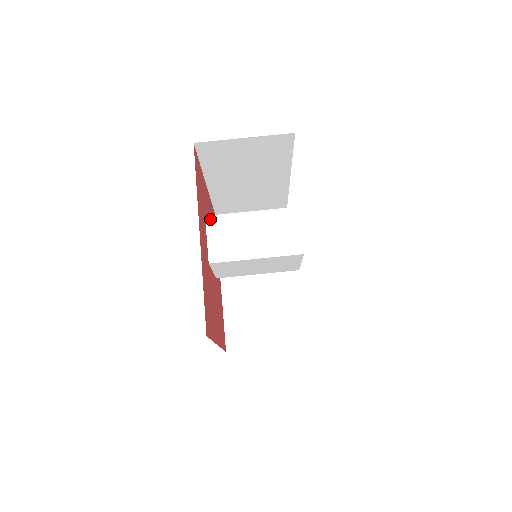
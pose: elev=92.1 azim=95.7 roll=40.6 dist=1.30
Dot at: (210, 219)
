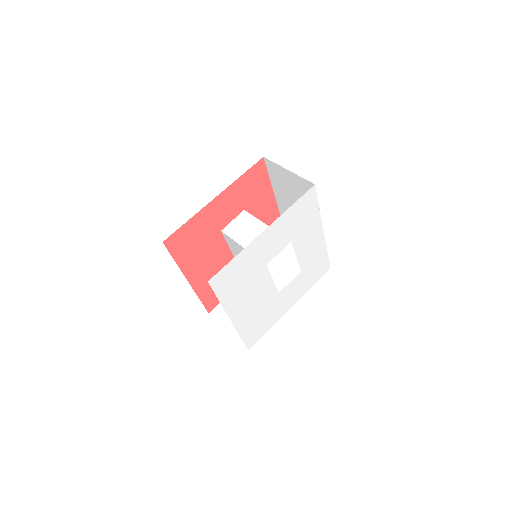
Dot at: occluded
